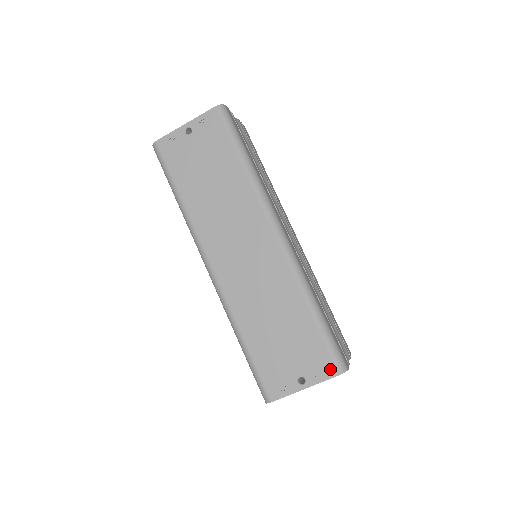
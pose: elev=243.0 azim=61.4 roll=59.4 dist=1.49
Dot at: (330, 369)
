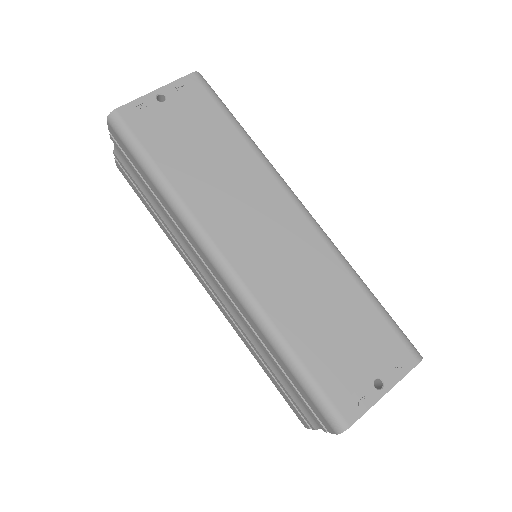
Dot at: (407, 358)
